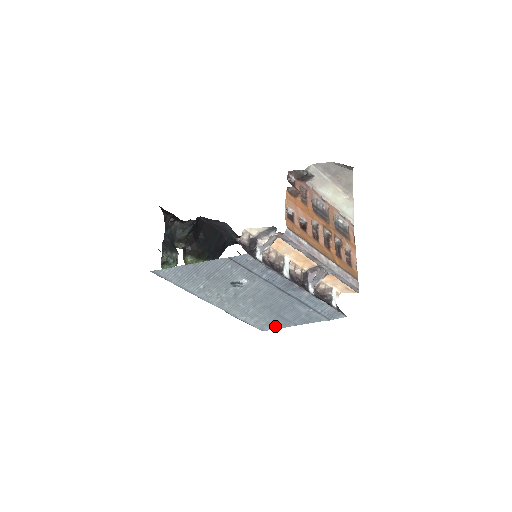
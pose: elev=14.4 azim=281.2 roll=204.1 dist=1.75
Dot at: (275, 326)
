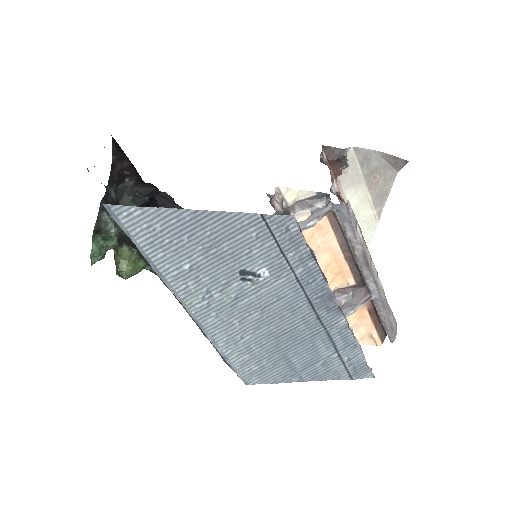
Dot at: (269, 377)
